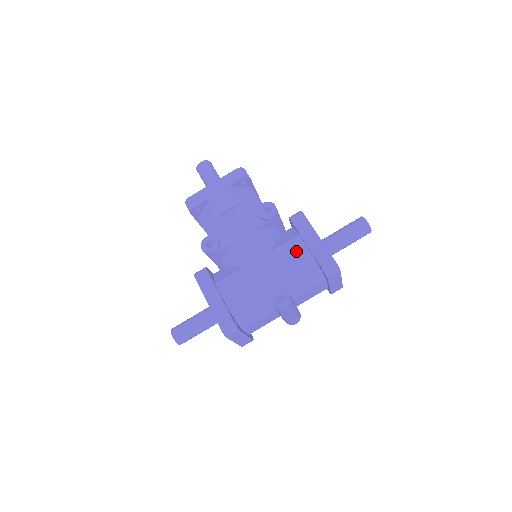
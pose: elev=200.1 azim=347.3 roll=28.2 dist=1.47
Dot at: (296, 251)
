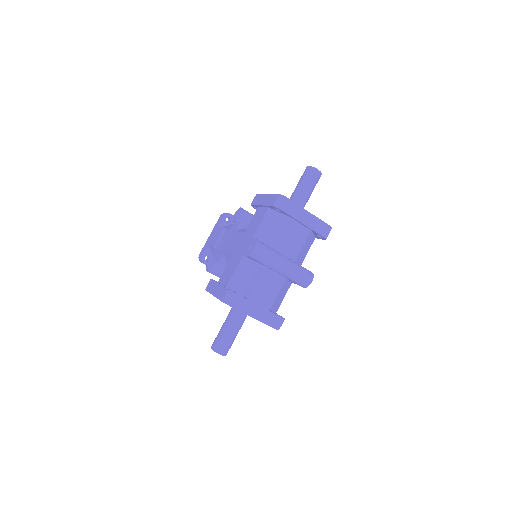
Dot at: (258, 216)
